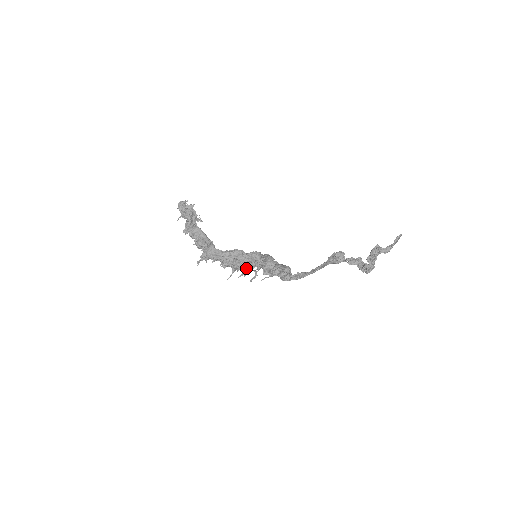
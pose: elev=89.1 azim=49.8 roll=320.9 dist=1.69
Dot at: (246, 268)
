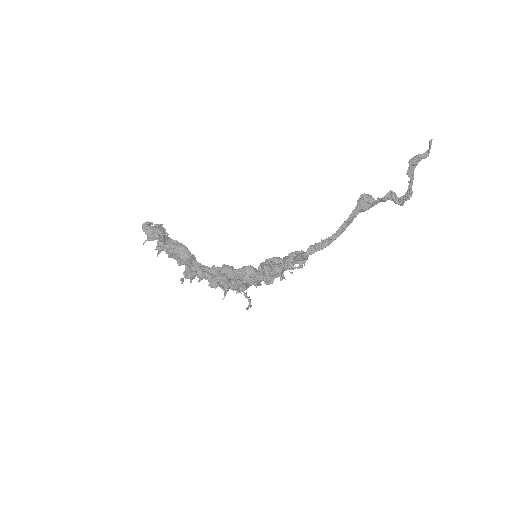
Dot at: (242, 284)
